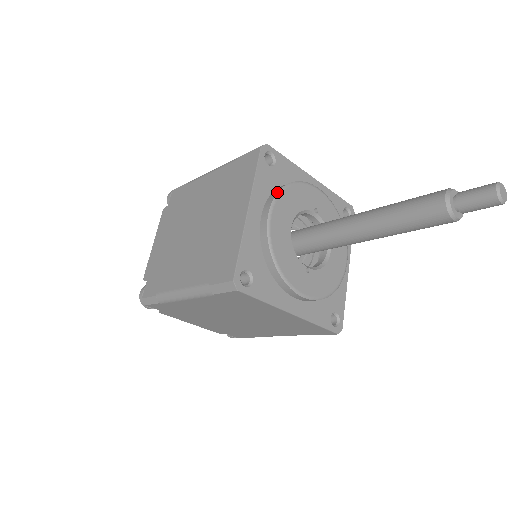
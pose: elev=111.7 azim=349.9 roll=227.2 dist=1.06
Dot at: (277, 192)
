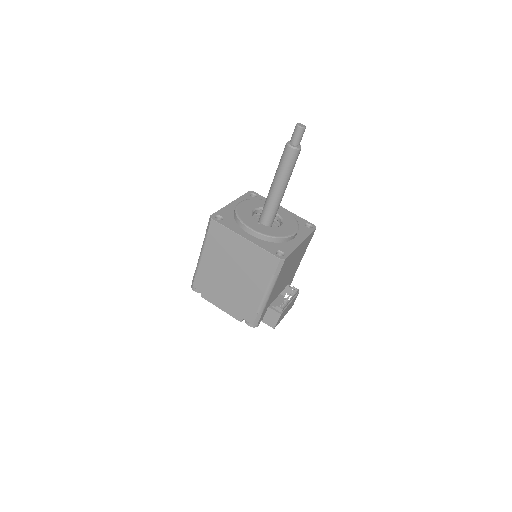
Dot at: (249, 199)
